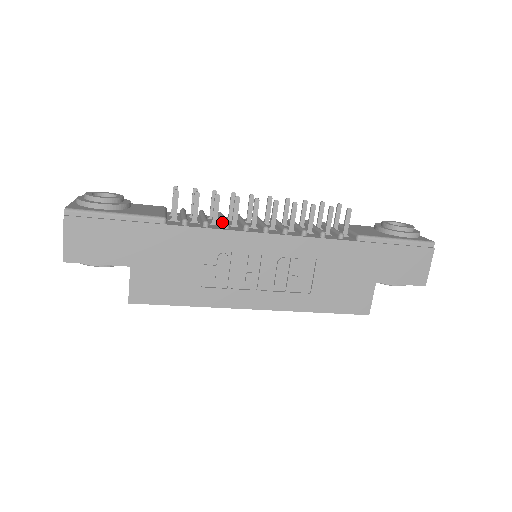
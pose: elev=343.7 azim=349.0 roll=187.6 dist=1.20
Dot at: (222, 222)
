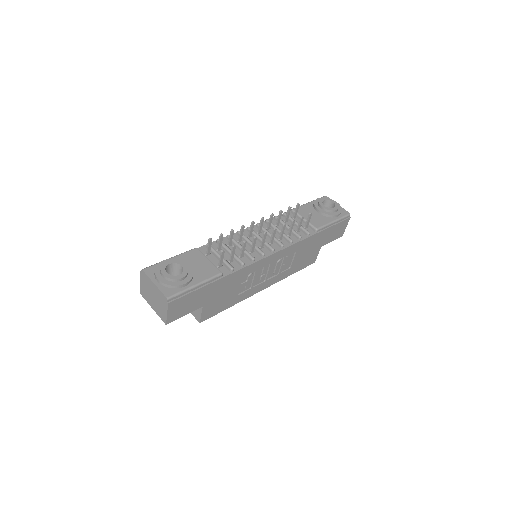
Dot at: (247, 255)
